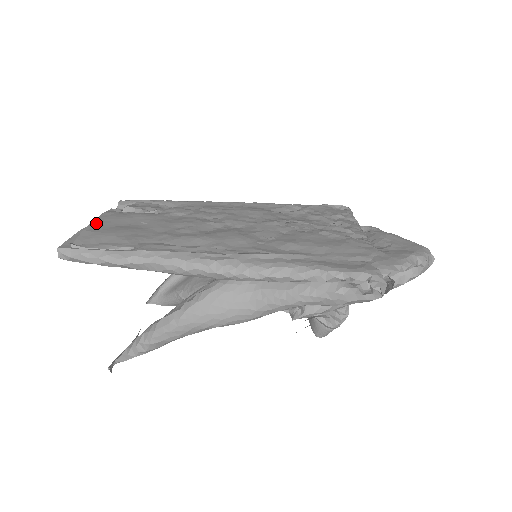
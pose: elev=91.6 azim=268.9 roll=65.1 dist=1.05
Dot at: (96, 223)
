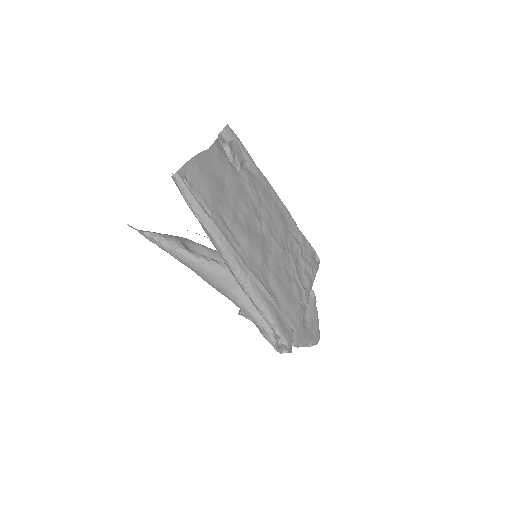
Dot at: (205, 158)
